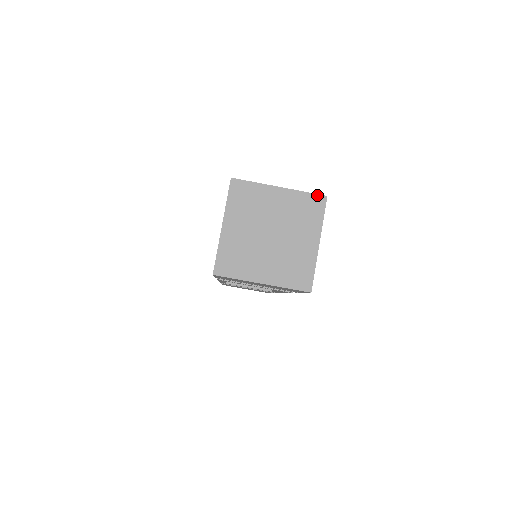
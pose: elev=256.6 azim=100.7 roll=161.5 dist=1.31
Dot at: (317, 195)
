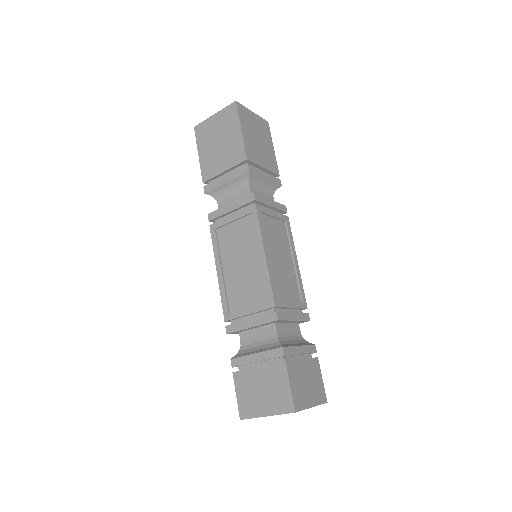
Dot at: occluded
